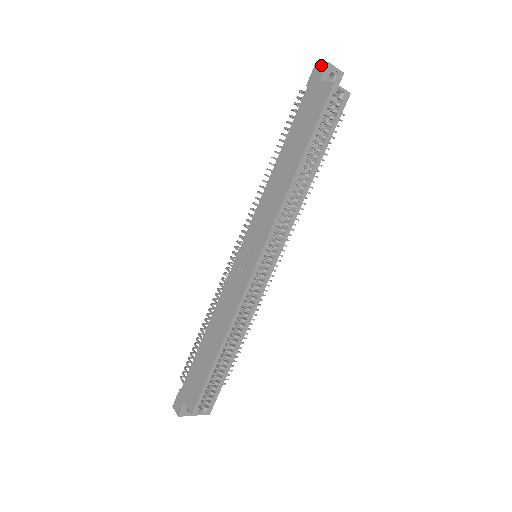
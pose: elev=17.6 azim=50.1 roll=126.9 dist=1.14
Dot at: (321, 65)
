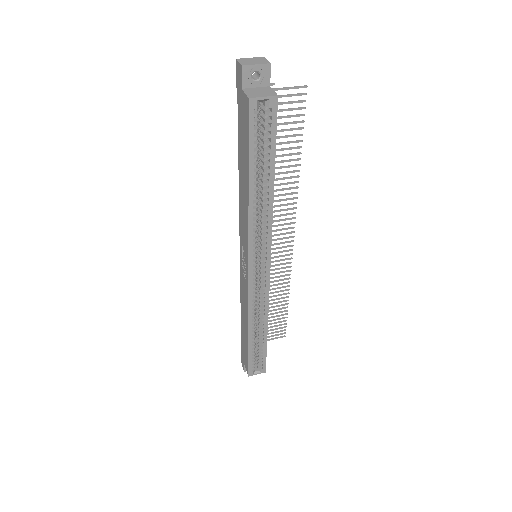
Dot at: (239, 68)
